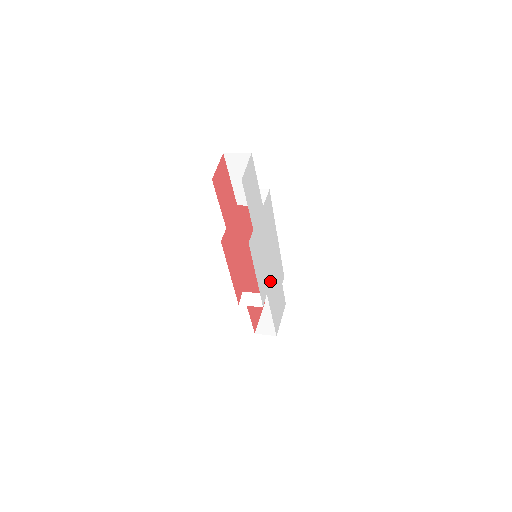
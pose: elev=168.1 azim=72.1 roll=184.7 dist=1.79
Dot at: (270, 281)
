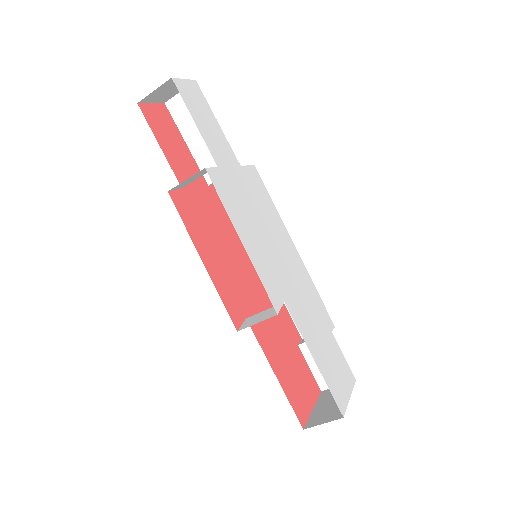
Dot at: (291, 292)
